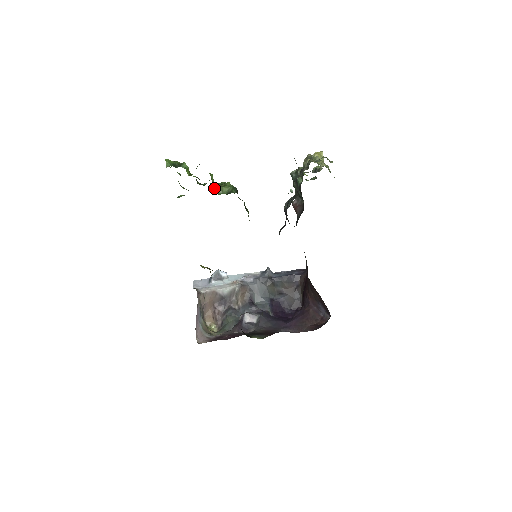
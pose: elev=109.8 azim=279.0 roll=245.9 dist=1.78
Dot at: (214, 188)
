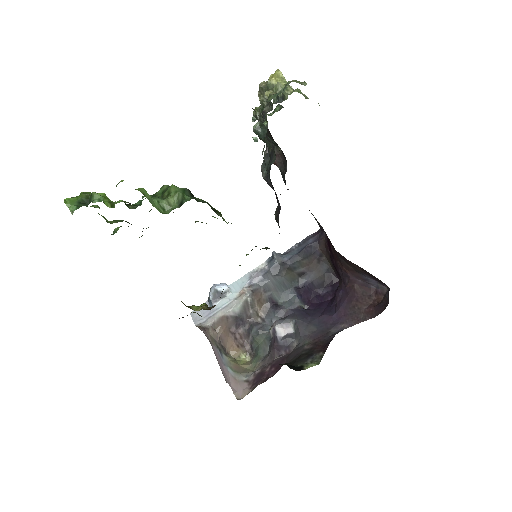
Dot at: (156, 207)
